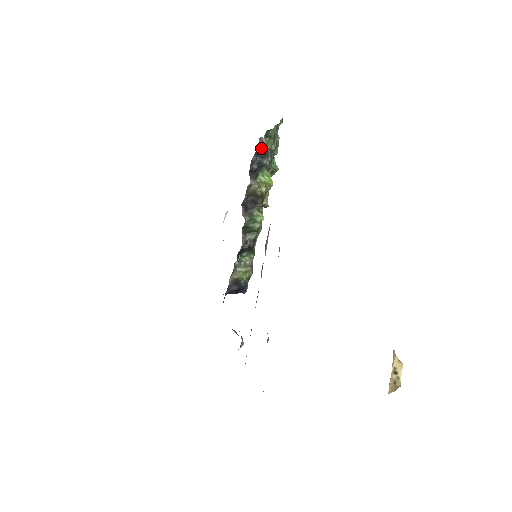
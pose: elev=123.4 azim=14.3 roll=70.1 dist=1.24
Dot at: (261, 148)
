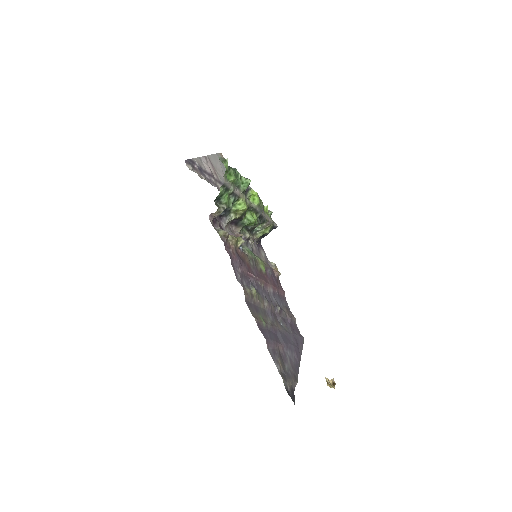
Dot at: (216, 214)
